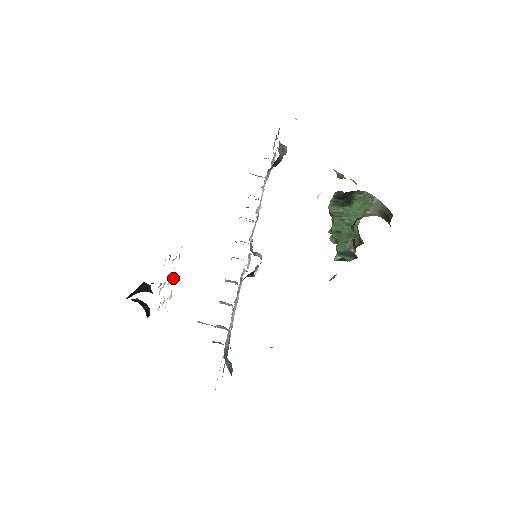
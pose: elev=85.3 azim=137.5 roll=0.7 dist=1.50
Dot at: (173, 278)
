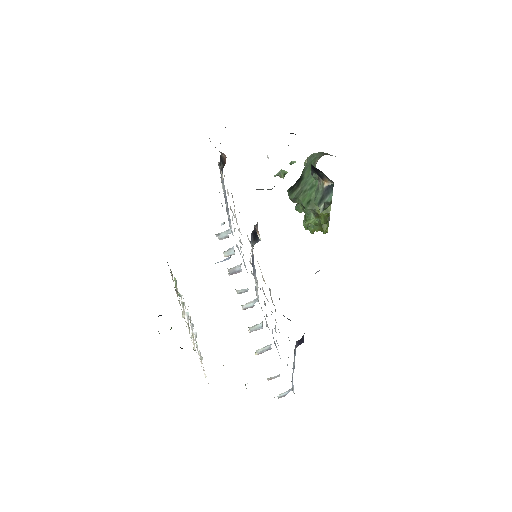
Dot at: (192, 326)
